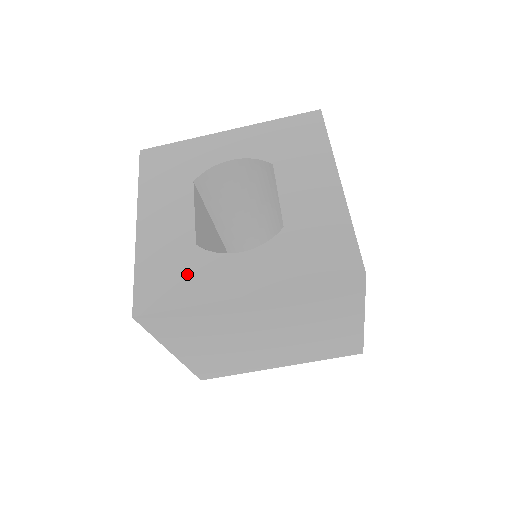
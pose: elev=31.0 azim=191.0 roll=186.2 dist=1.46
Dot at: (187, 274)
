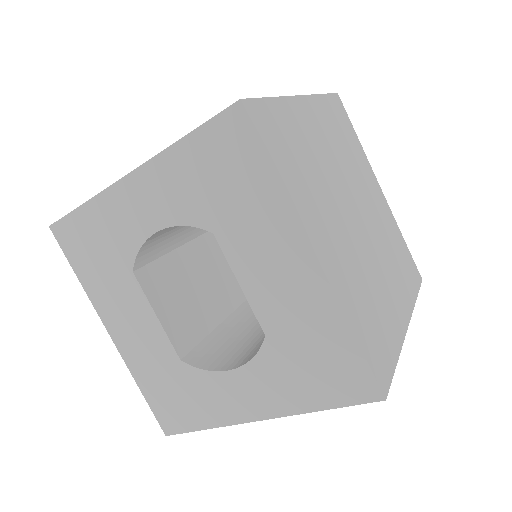
Dot at: (189, 395)
